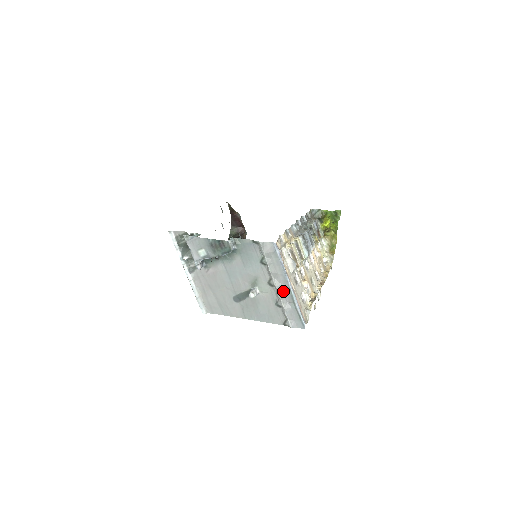
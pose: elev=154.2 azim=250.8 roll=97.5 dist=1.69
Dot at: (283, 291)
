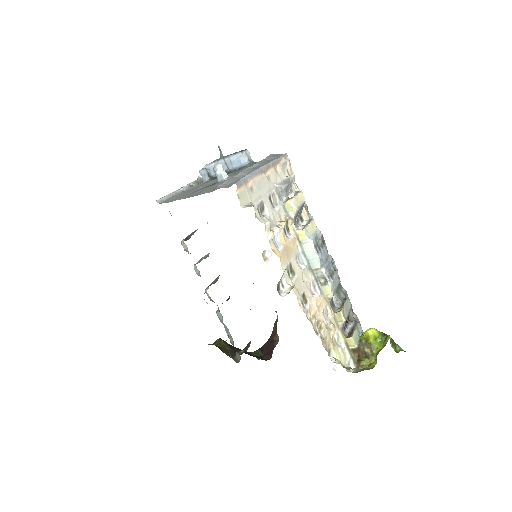
Dot at: (250, 171)
